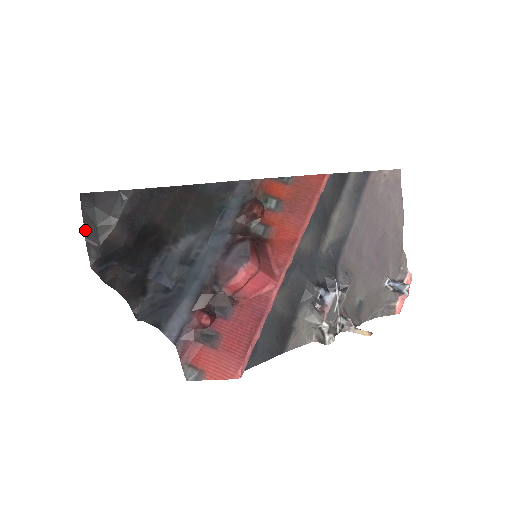
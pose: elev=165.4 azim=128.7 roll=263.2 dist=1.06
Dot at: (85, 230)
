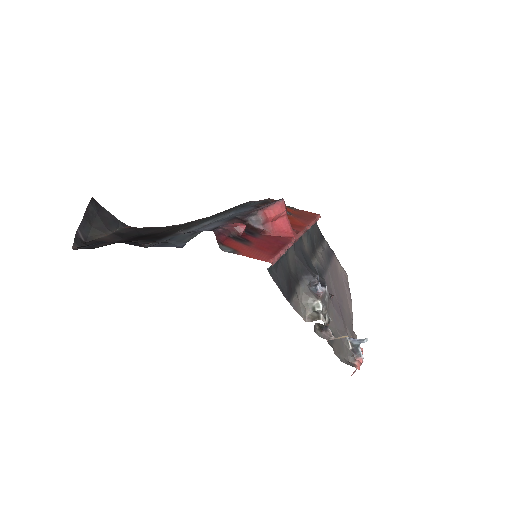
Dot at: (81, 223)
